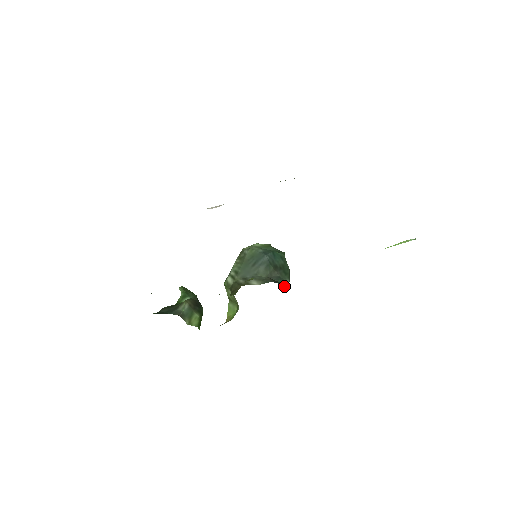
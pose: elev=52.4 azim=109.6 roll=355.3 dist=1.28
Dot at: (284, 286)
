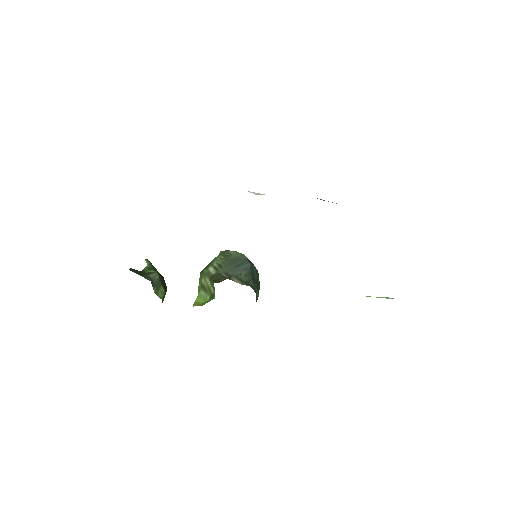
Dot at: (256, 297)
